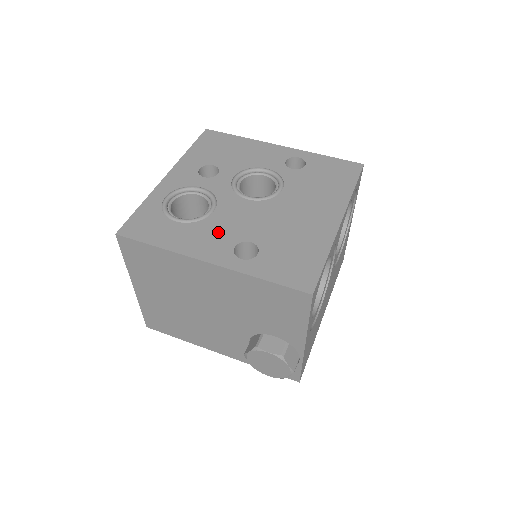
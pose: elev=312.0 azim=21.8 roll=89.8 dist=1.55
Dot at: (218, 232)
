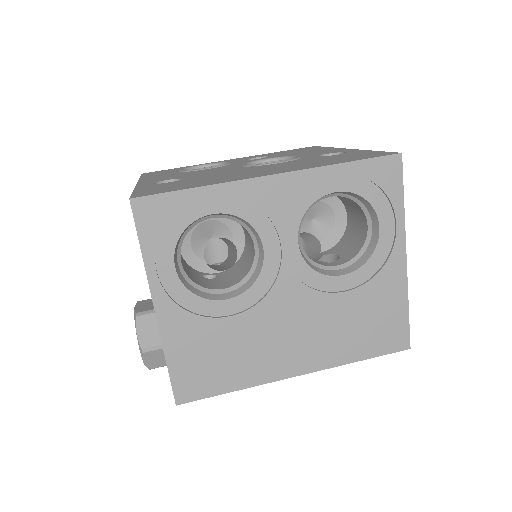
Dot at: (181, 175)
